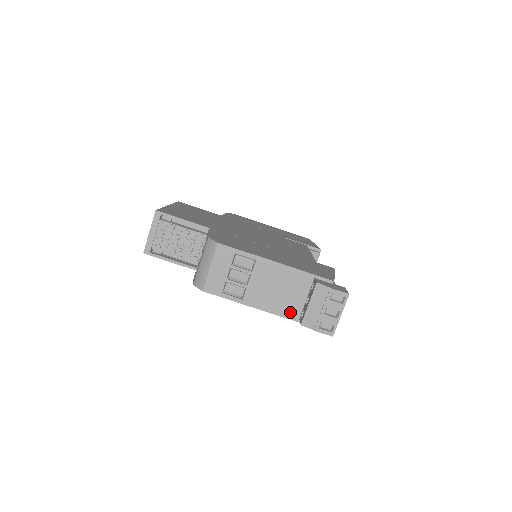
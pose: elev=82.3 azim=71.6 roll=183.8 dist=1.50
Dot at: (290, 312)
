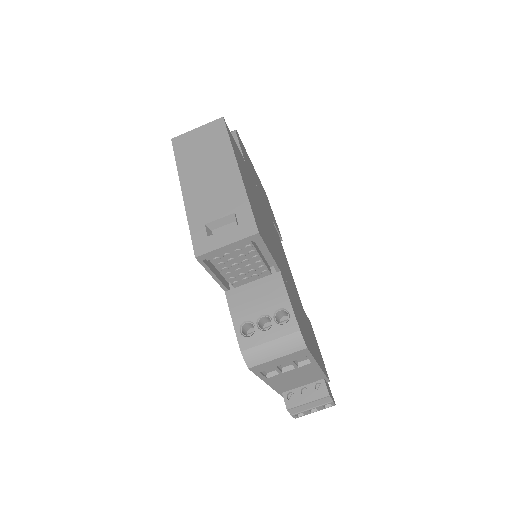
Dot at: (283, 389)
